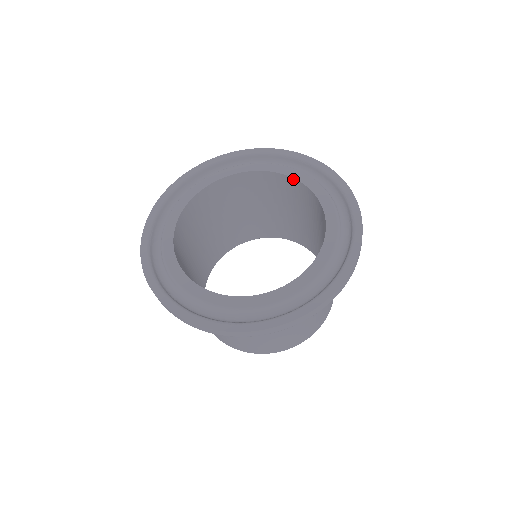
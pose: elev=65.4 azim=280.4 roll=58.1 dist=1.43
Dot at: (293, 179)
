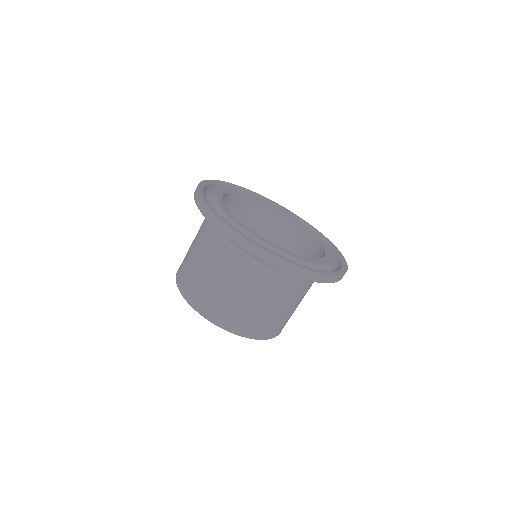
Dot at: (294, 221)
